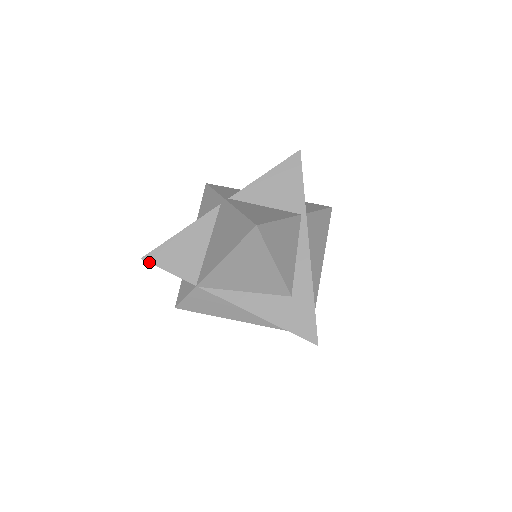
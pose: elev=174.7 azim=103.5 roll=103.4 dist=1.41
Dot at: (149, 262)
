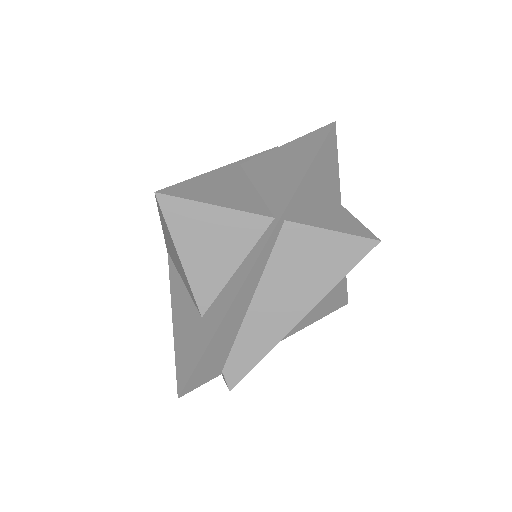
Dot at: occluded
